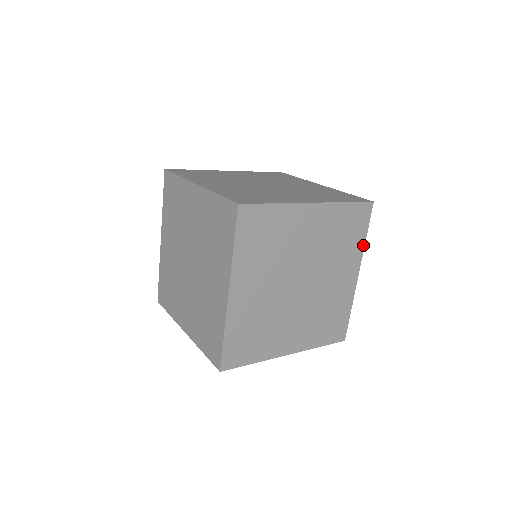
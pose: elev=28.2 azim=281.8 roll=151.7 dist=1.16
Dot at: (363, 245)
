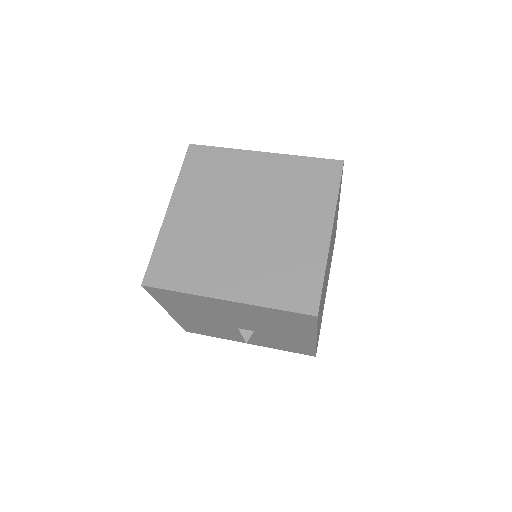
Dot at: (335, 201)
